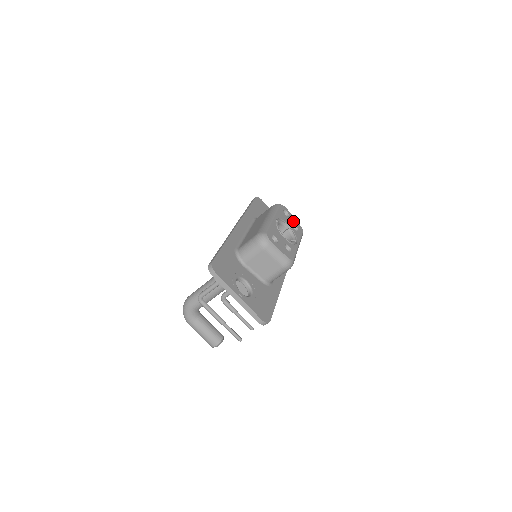
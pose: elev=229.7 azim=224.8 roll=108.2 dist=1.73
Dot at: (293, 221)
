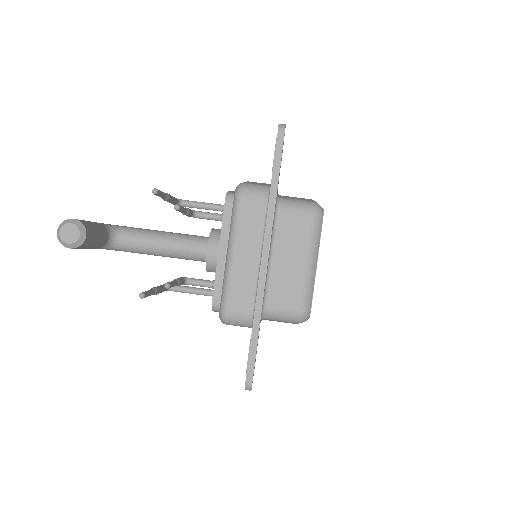
Dot at: occluded
